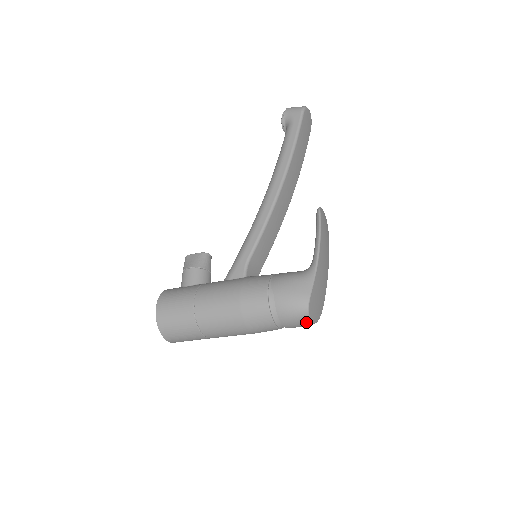
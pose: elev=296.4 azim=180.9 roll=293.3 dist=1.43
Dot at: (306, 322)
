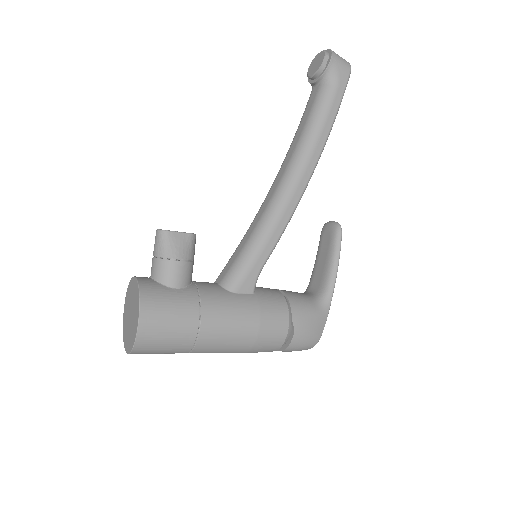
Dot at: occluded
